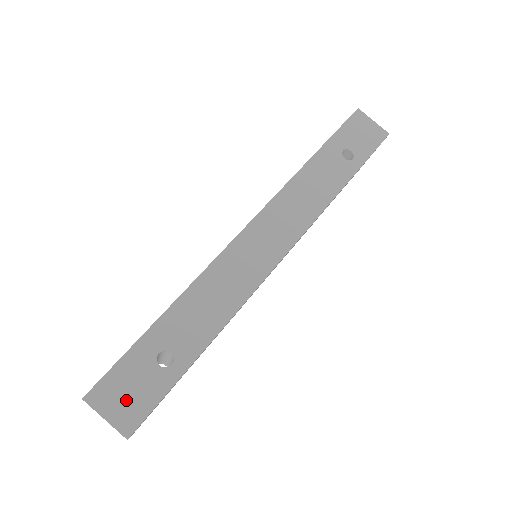
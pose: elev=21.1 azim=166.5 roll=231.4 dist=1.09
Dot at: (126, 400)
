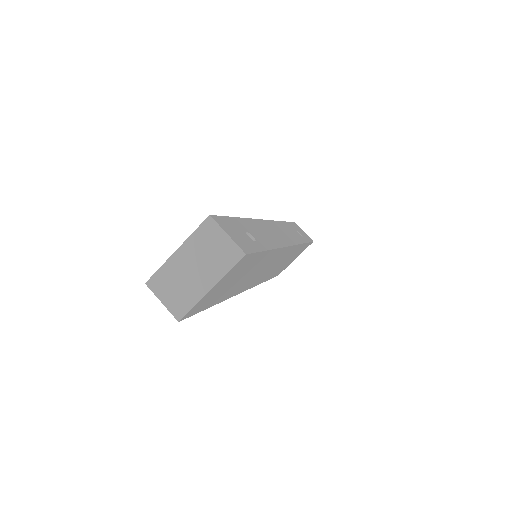
Dot at: (237, 236)
